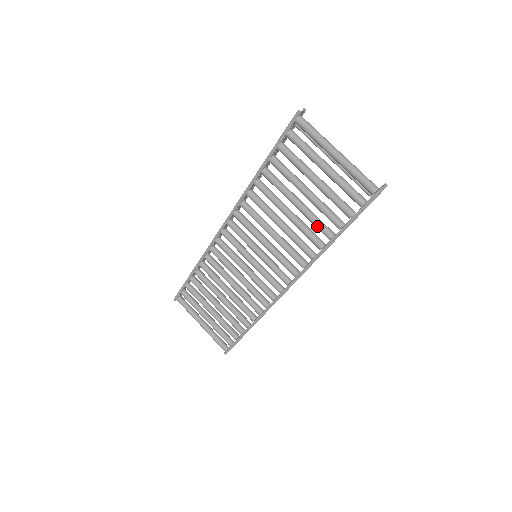
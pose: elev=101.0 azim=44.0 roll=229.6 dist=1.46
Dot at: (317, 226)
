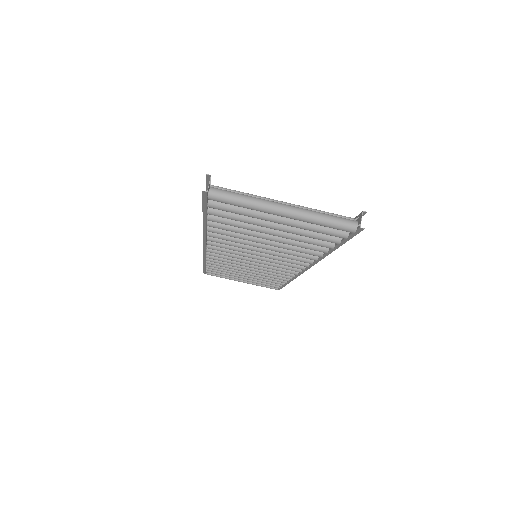
Dot at: (305, 248)
